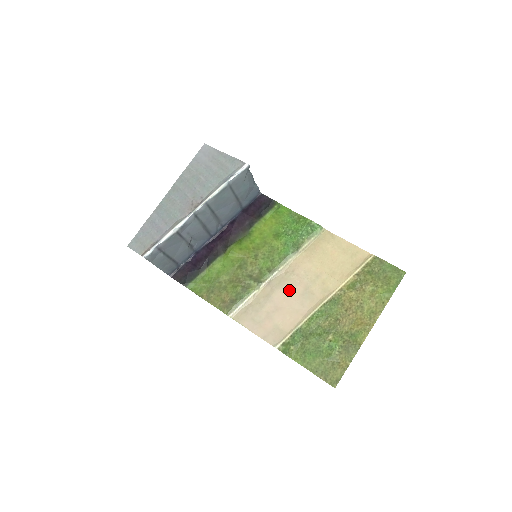
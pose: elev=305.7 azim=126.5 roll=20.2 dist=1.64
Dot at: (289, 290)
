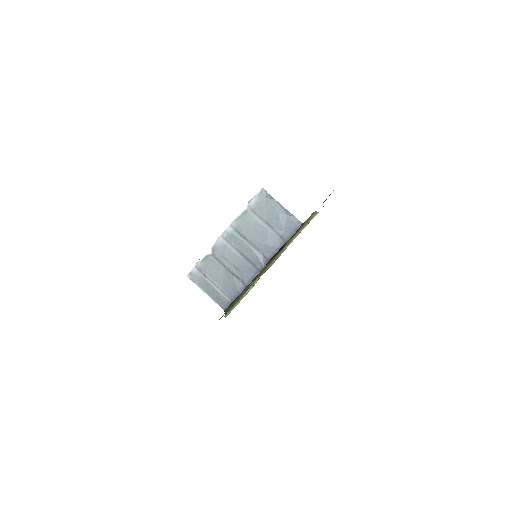
Dot at: occluded
